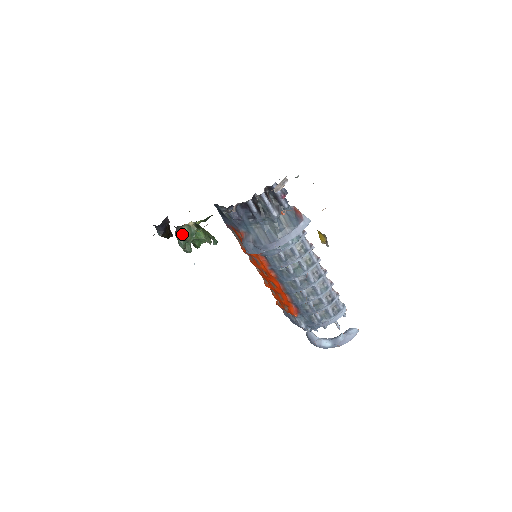
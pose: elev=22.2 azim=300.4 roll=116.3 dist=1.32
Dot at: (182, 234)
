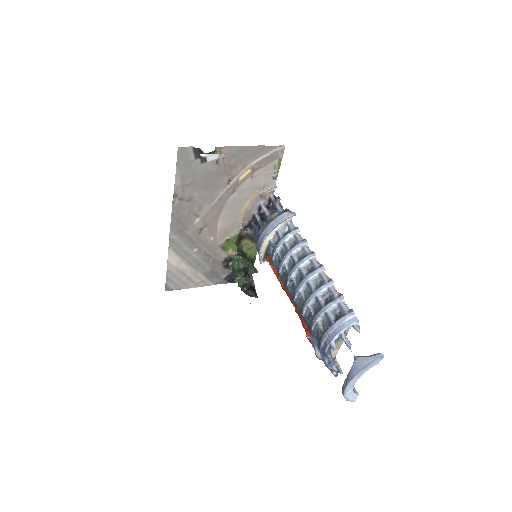
Dot at: occluded
